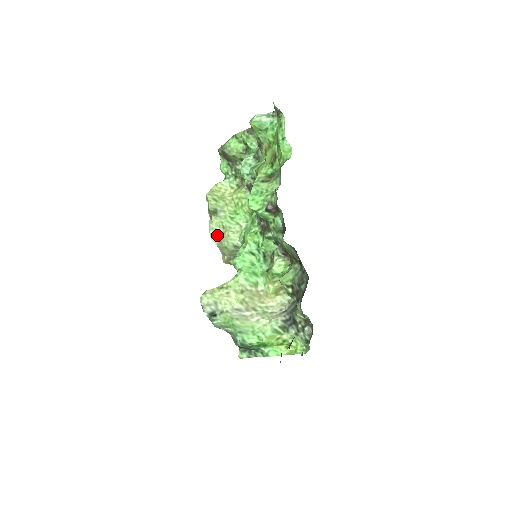
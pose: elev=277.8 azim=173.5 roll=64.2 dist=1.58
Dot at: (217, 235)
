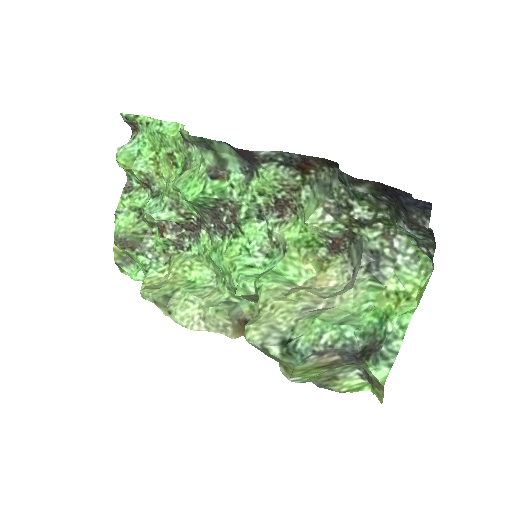
Dot at: (195, 319)
